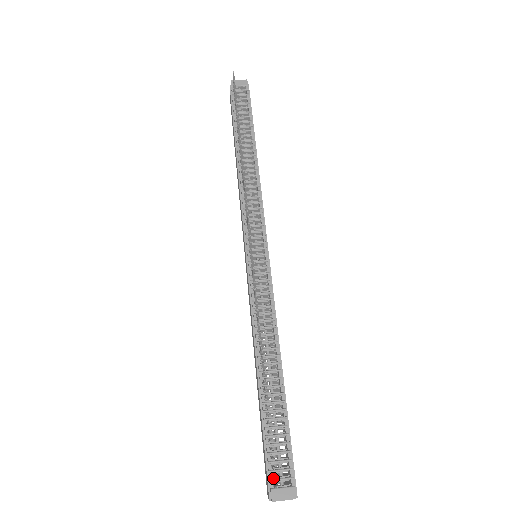
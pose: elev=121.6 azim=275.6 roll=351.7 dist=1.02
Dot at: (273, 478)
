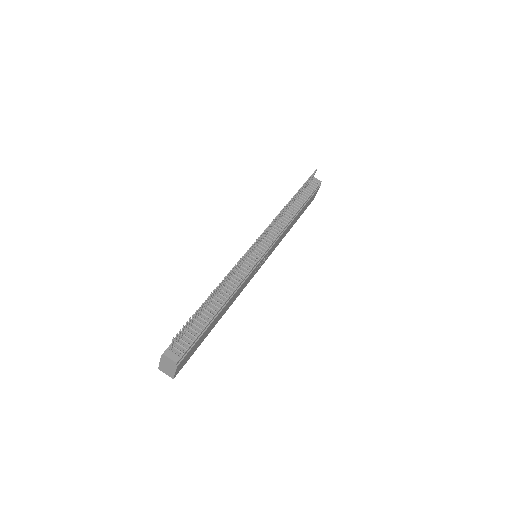
Dot at: (173, 346)
